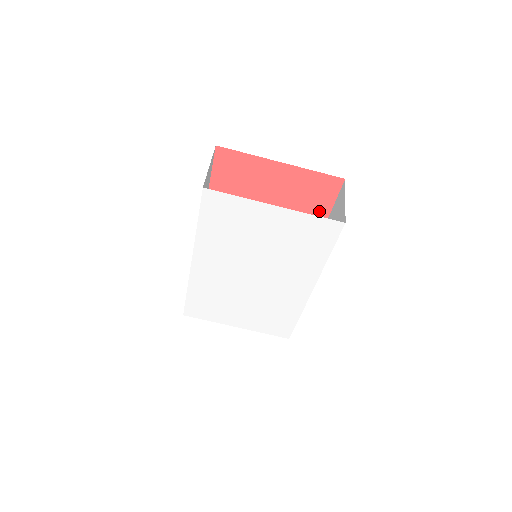
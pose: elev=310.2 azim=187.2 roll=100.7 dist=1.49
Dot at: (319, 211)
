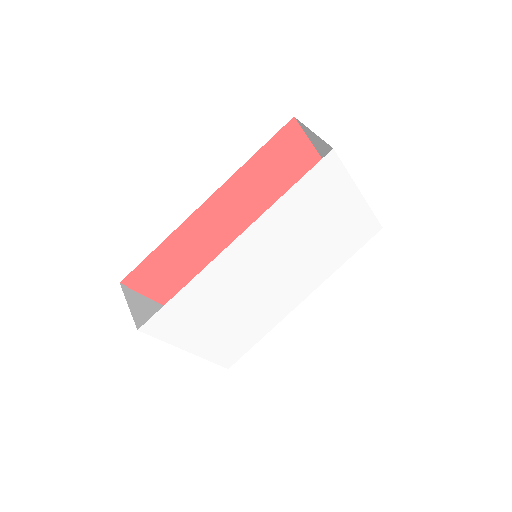
Dot at: occluded
